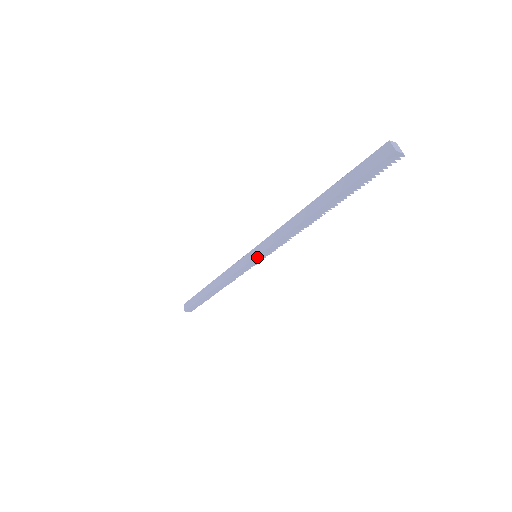
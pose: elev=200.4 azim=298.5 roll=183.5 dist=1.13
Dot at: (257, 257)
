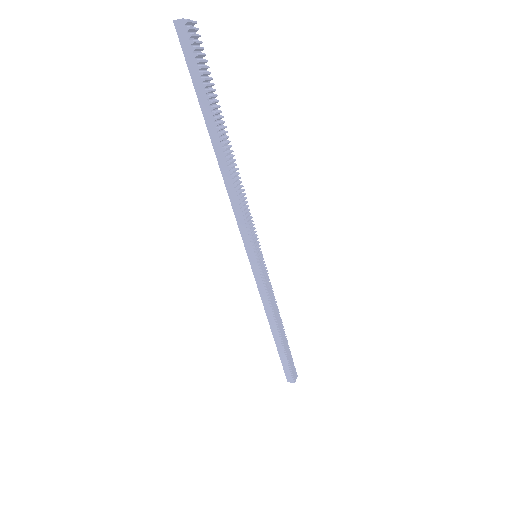
Dot at: (248, 252)
